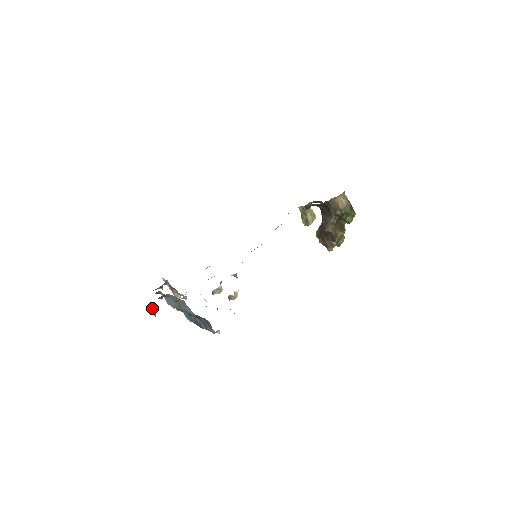
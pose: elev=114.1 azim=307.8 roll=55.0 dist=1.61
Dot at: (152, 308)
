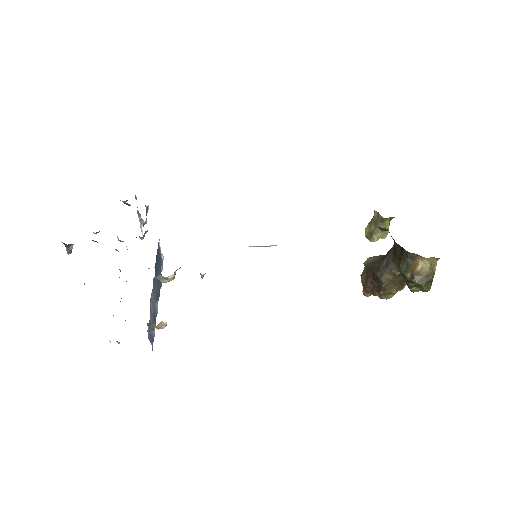
Dot at: (67, 245)
